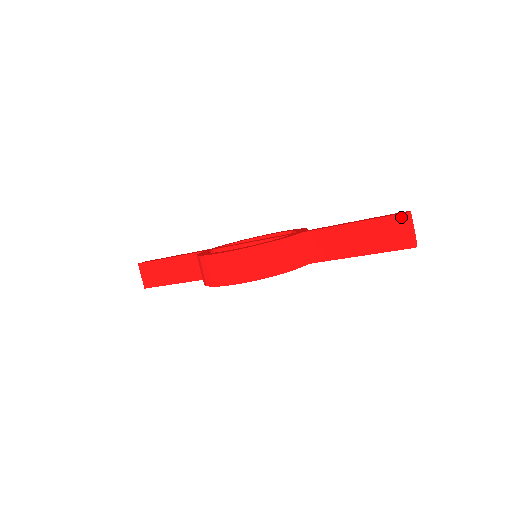
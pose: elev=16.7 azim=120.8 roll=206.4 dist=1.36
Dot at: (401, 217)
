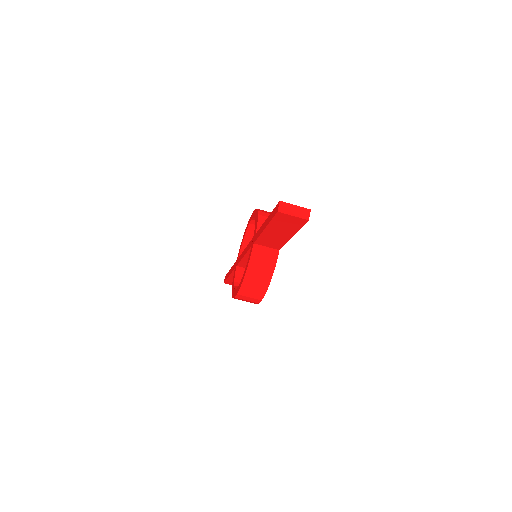
Dot at: (278, 215)
